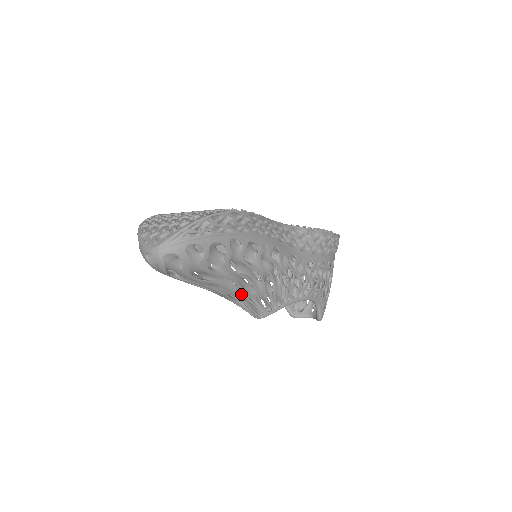
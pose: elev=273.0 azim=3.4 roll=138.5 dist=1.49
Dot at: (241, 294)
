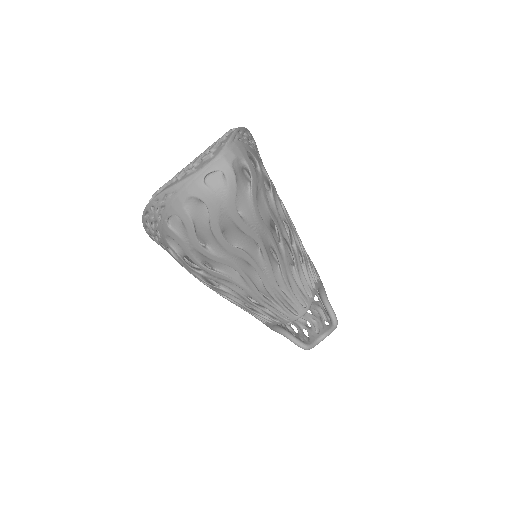
Dot at: (286, 265)
